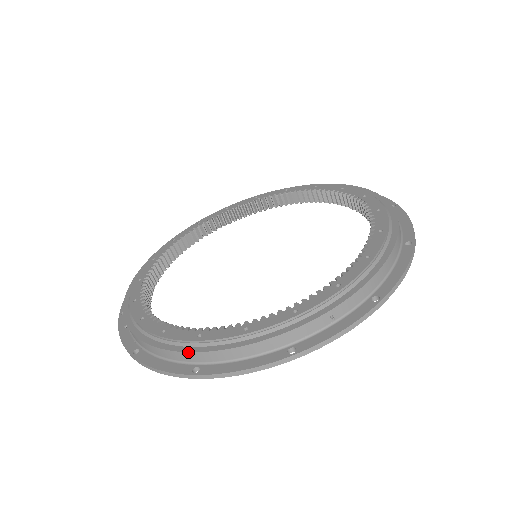
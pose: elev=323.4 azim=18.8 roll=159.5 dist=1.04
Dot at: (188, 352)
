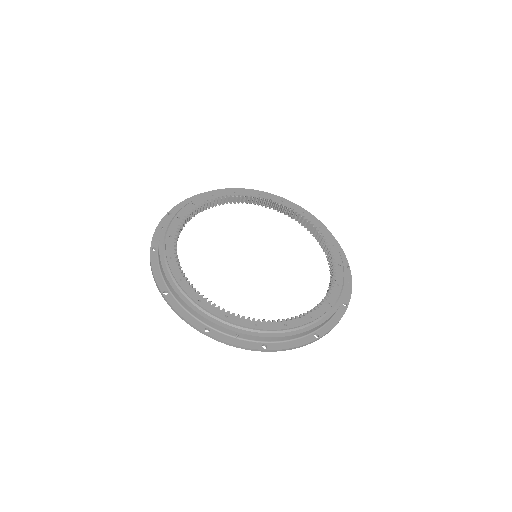
Dot at: (314, 328)
